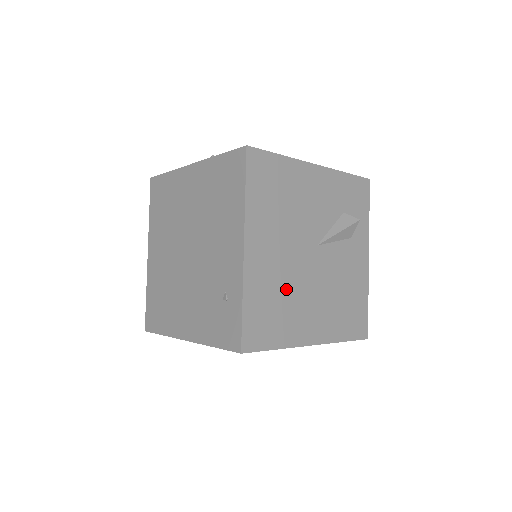
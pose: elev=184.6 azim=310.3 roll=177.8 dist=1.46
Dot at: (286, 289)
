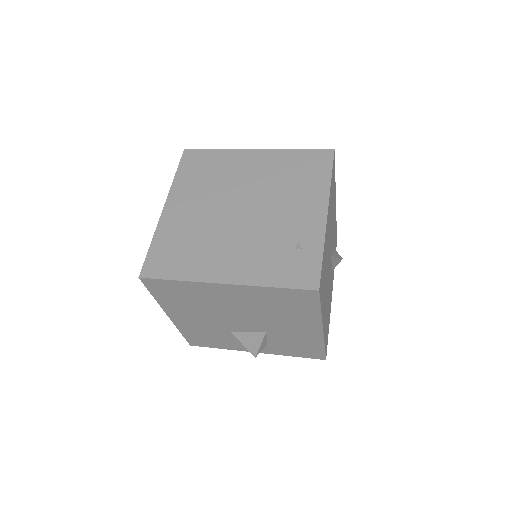
Dot at: (326, 269)
